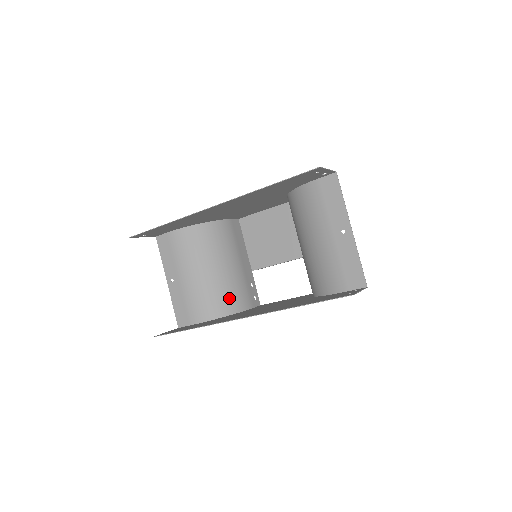
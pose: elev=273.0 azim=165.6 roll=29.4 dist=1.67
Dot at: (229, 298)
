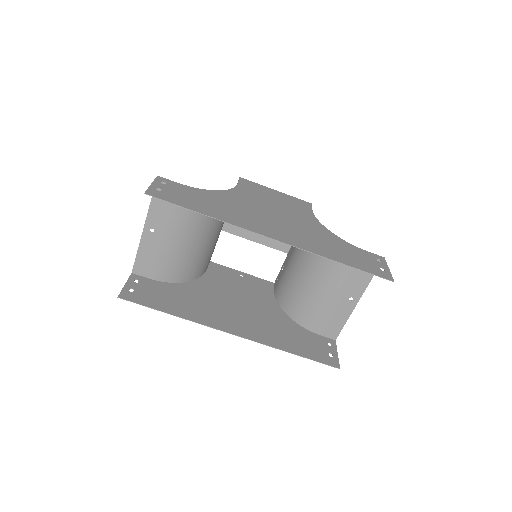
Dot at: (199, 266)
